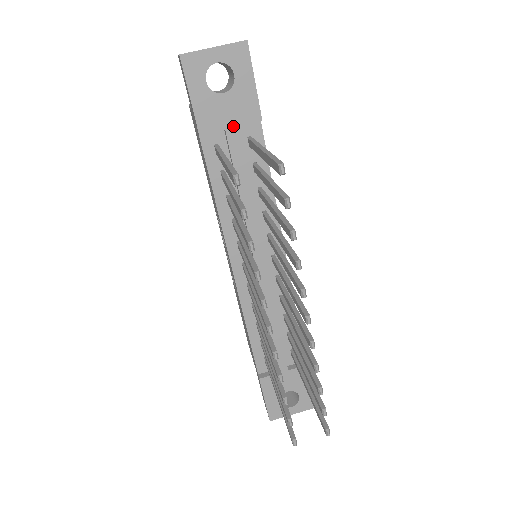
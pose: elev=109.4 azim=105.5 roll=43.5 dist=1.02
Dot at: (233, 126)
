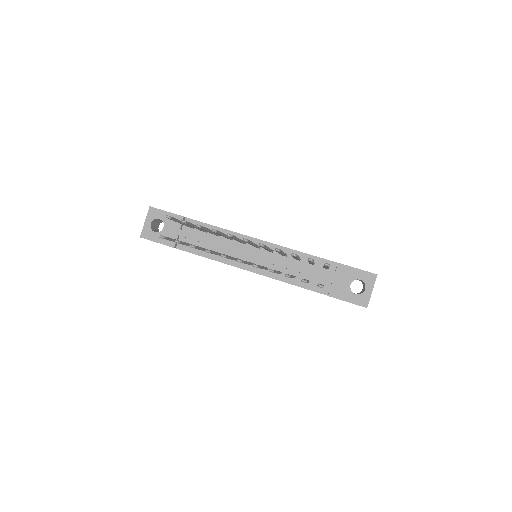
Dot at: (179, 231)
